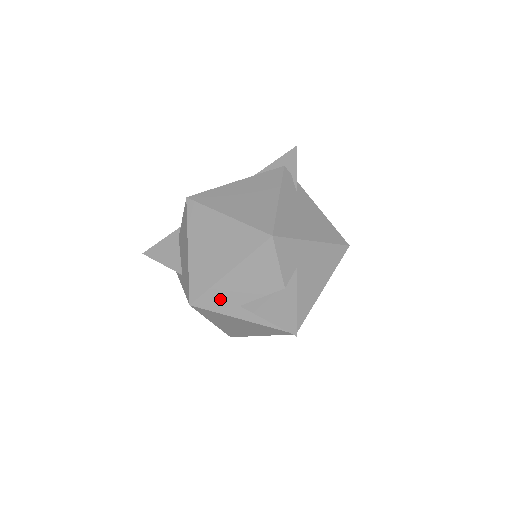
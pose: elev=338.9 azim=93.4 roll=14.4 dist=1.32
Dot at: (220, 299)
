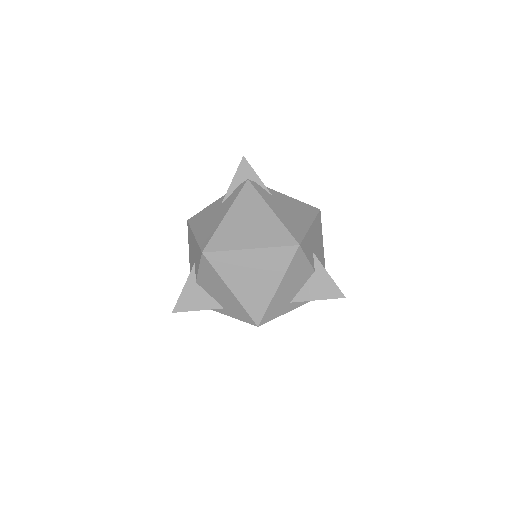
Dot at: (277, 308)
